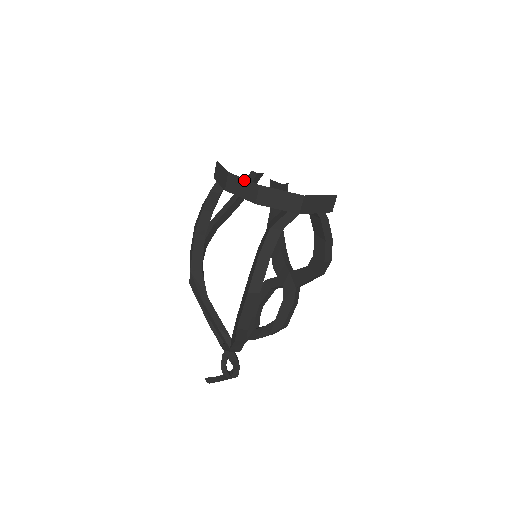
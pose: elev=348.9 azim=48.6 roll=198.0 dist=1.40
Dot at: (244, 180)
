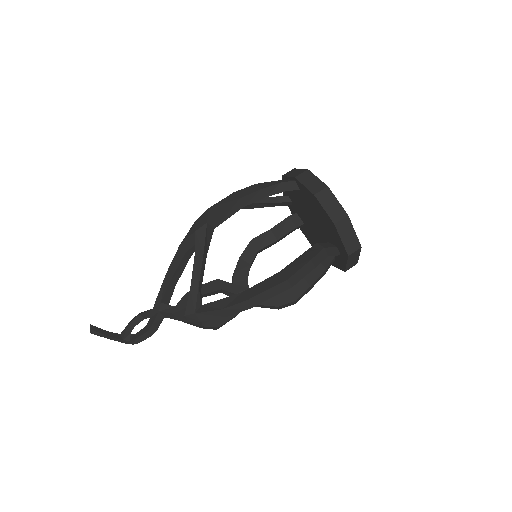
Dot at: (338, 202)
